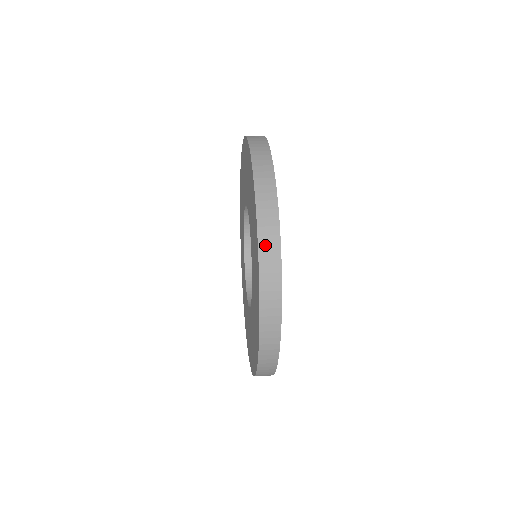
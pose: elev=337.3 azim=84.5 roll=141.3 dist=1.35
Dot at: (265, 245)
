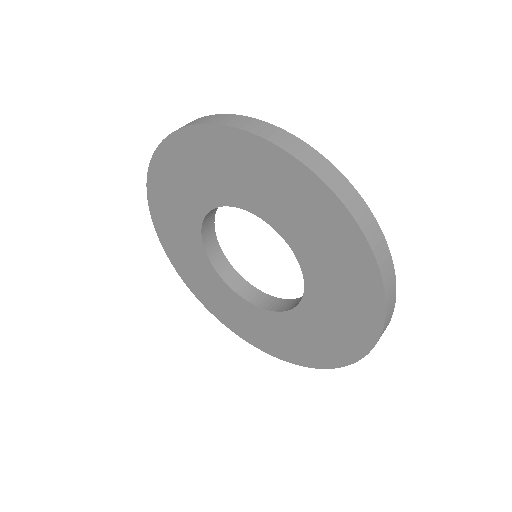
Dot at: occluded
